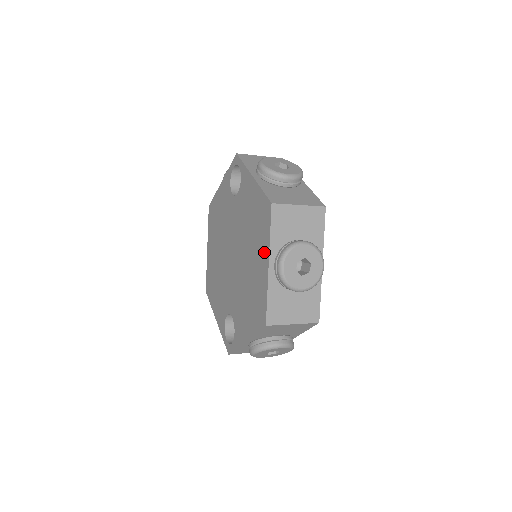
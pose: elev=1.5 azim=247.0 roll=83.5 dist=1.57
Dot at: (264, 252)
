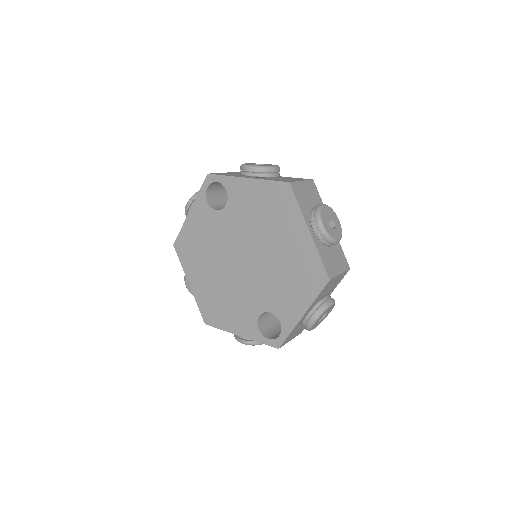
Dot at: (297, 225)
